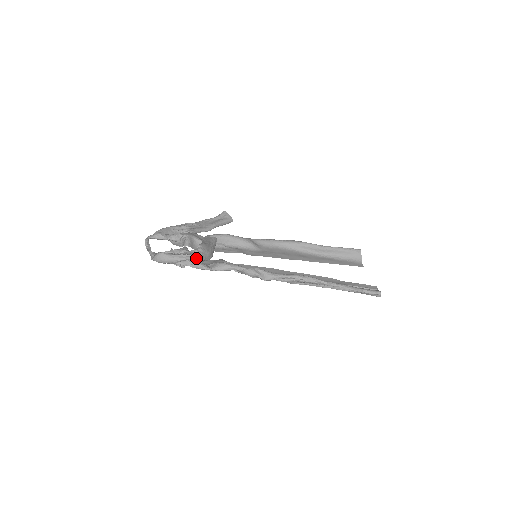
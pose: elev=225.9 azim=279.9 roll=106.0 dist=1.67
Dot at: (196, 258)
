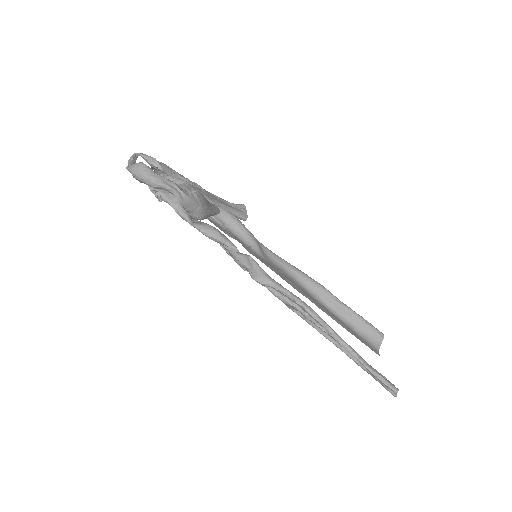
Dot at: (183, 198)
